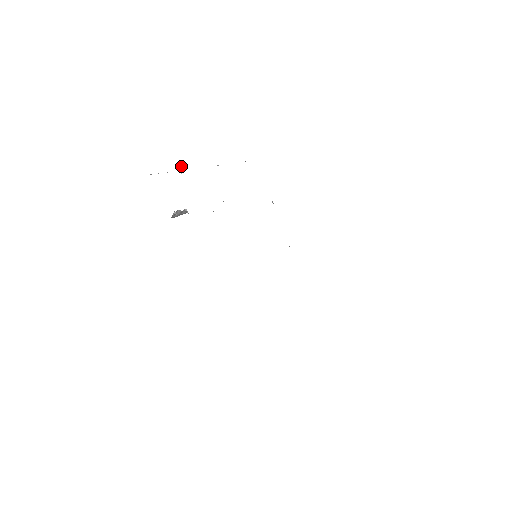
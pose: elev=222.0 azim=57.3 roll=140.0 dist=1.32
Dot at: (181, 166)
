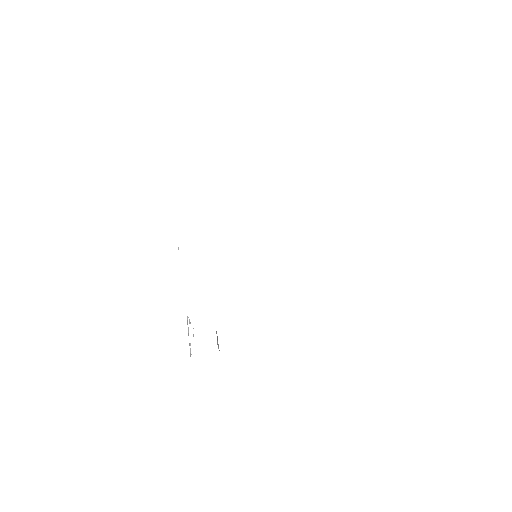
Dot at: (187, 321)
